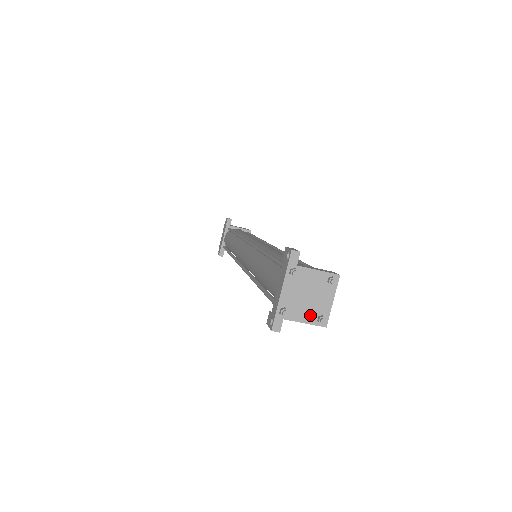
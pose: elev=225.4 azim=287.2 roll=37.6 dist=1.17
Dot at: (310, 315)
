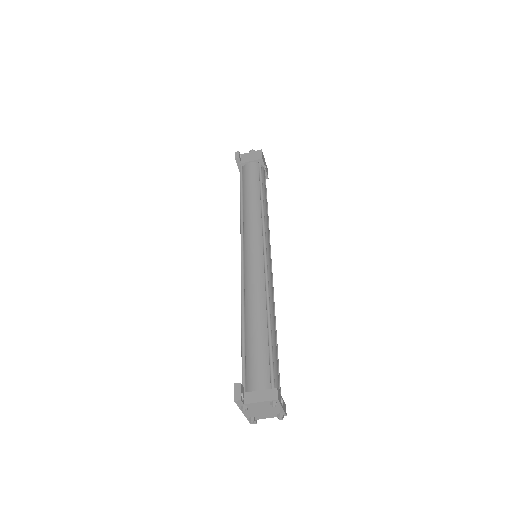
Dot at: (271, 415)
